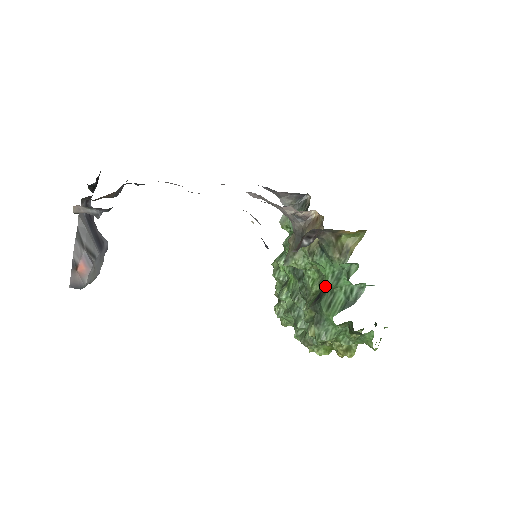
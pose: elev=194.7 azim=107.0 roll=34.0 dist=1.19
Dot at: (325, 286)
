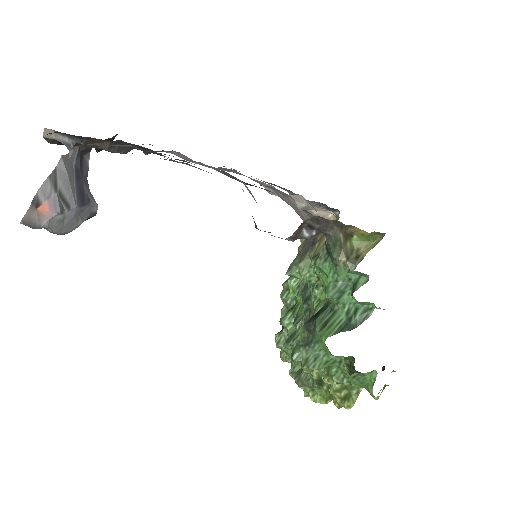
Dot at: (327, 303)
